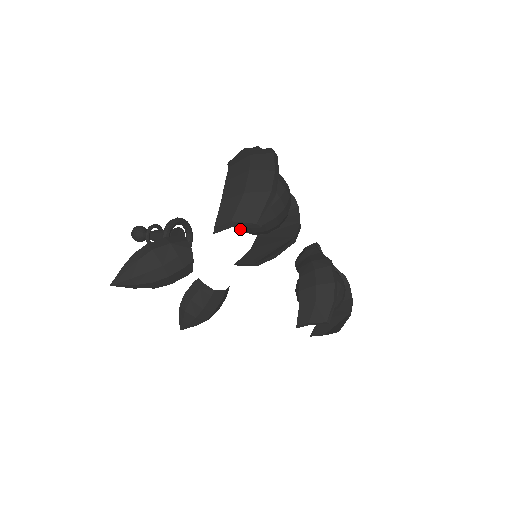
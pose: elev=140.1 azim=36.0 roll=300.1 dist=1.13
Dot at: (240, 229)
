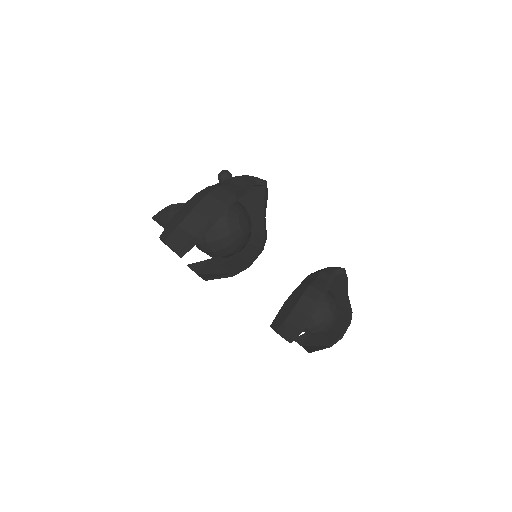
Dot at: occluded
